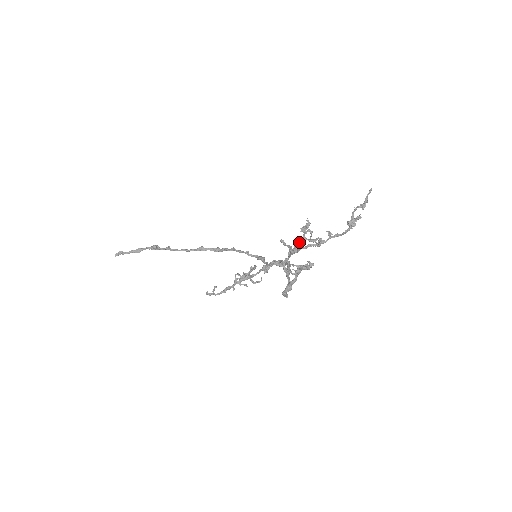
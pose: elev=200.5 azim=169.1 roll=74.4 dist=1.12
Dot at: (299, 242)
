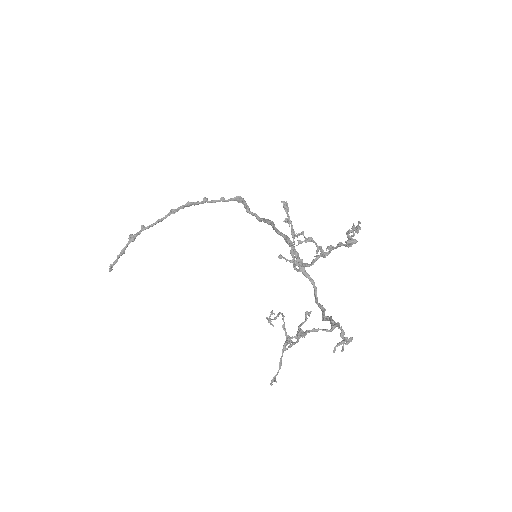
Dot at: (292, 236)
